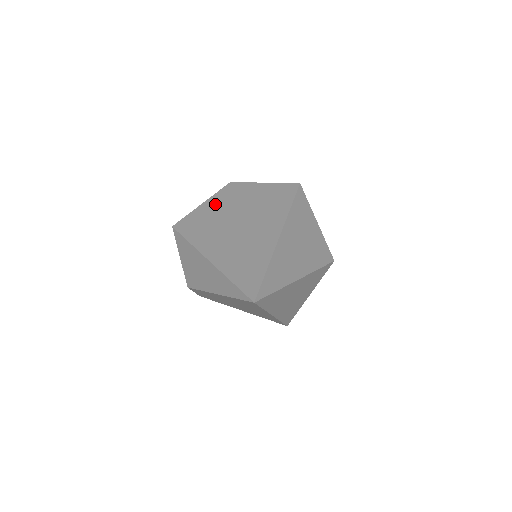
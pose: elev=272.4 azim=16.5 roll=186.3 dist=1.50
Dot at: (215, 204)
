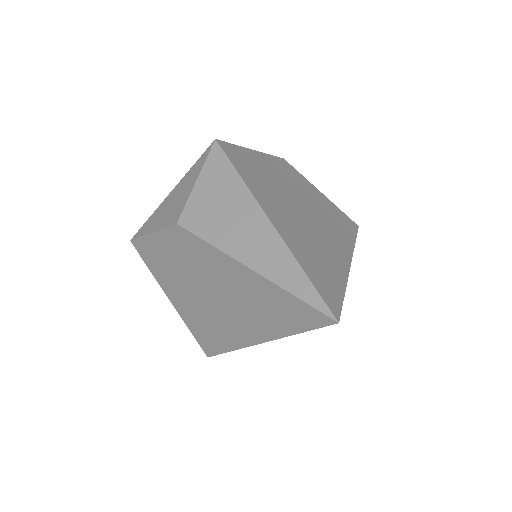
Dot at: (270, 164)
